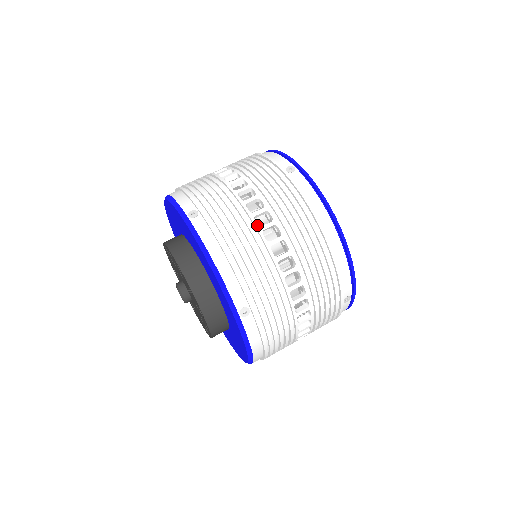
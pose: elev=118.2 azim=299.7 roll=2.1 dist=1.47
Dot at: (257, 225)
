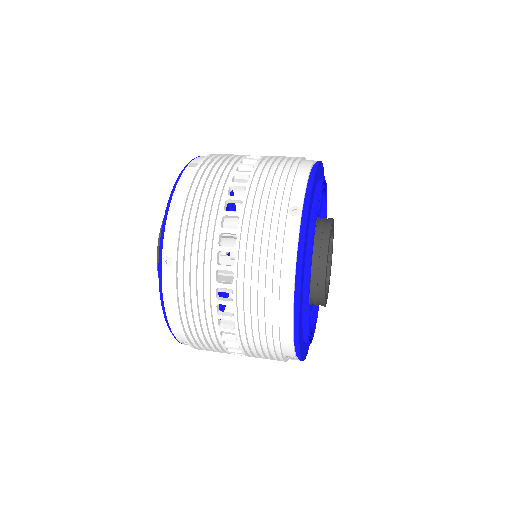
Dot at: occluded
